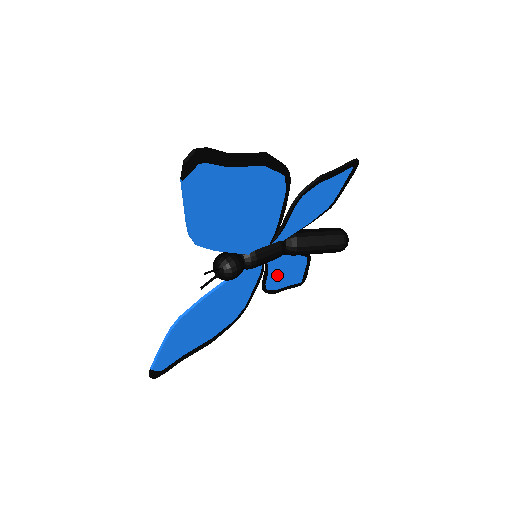
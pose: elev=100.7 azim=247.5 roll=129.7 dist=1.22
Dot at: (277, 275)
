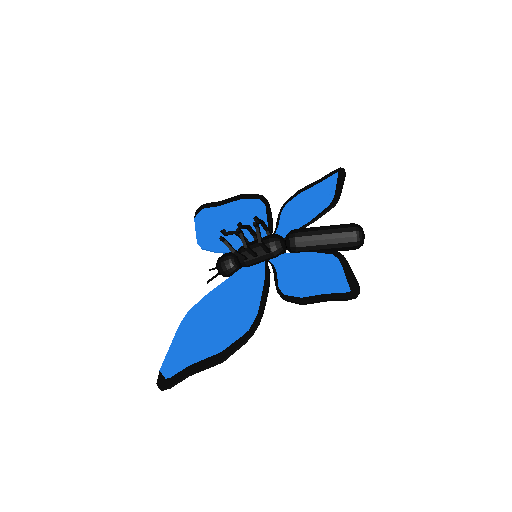
Dot at: (294, 214)
